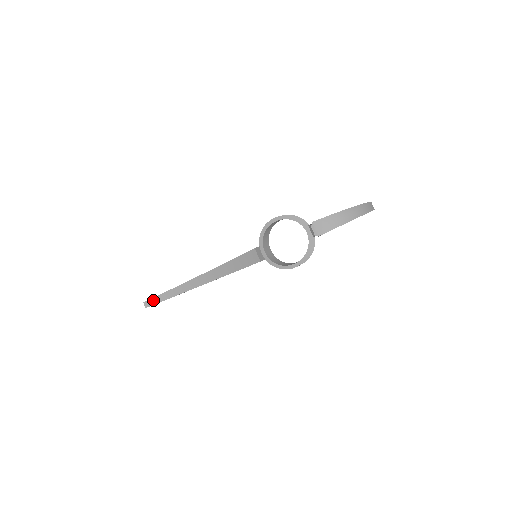
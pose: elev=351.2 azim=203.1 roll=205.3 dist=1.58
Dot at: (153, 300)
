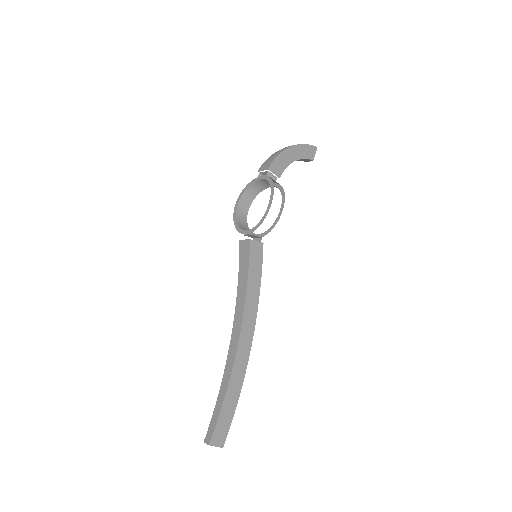
Dot at: (211, 426)
